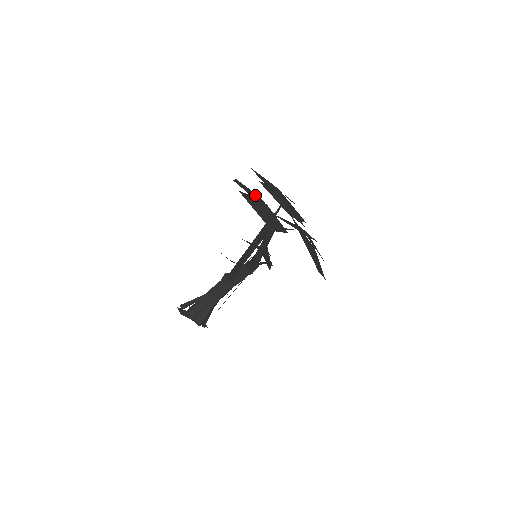
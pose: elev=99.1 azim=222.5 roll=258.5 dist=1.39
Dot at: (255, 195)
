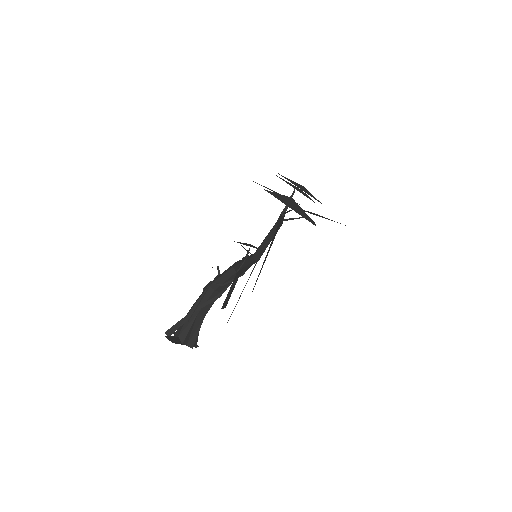
Dot at: occluded
